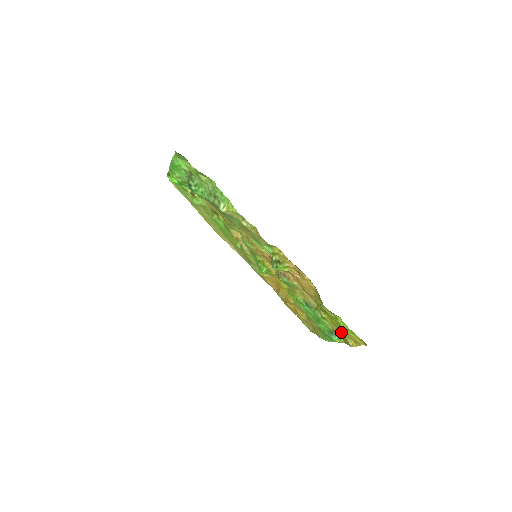
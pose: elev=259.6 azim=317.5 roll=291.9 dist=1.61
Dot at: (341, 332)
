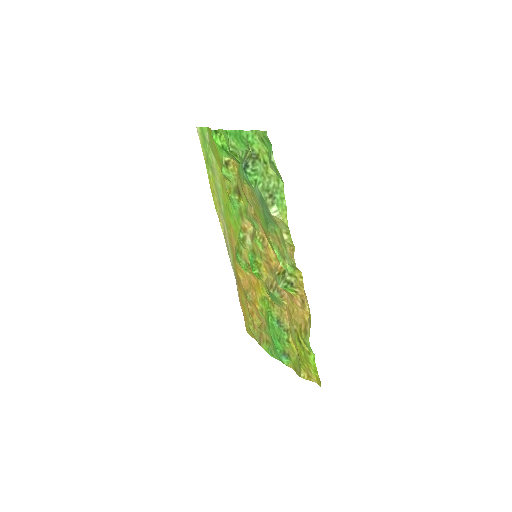
Dot at: (301, 363)
